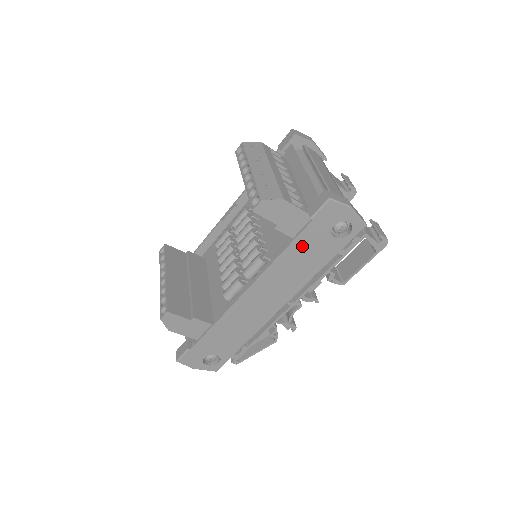
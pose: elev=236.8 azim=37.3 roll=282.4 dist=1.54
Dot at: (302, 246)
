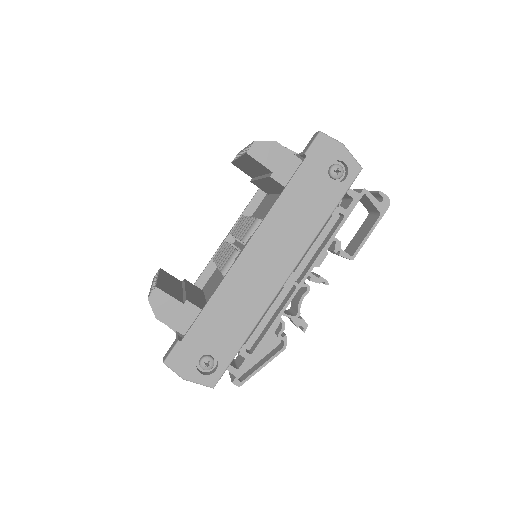
Dot at: (300, 189)
